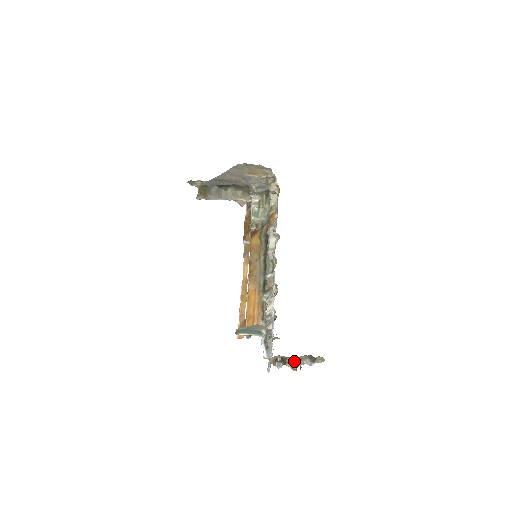
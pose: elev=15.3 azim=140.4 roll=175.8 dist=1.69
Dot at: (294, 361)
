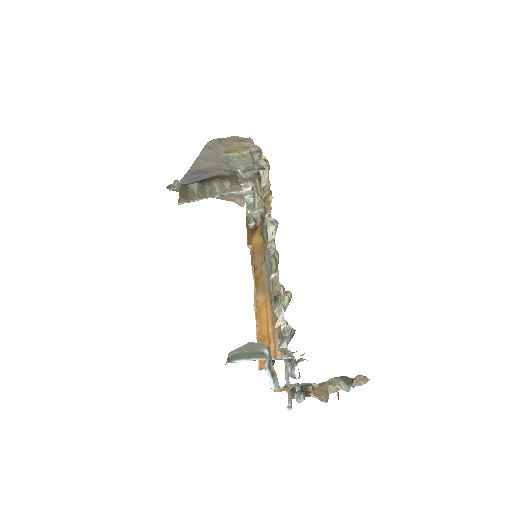
Dot at: (318, 388)
